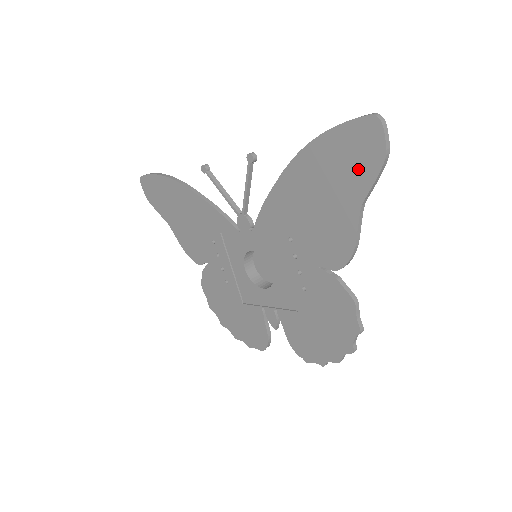
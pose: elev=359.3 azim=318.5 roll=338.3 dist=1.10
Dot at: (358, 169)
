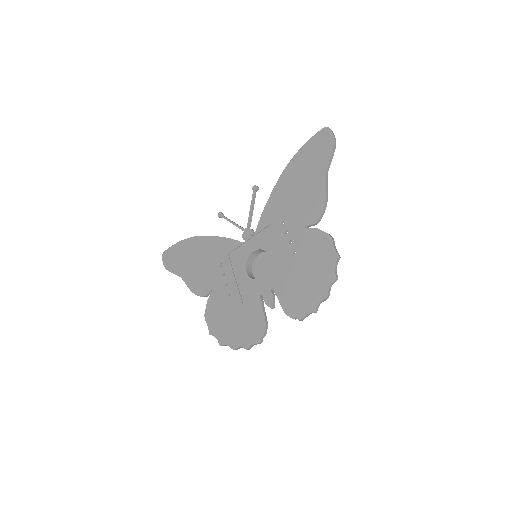
Dot at: (321, 155)
